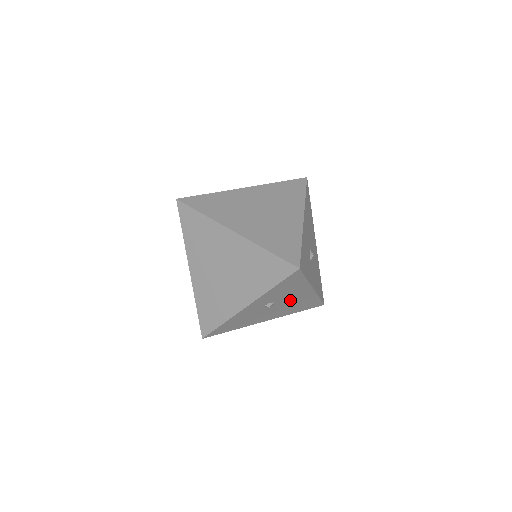
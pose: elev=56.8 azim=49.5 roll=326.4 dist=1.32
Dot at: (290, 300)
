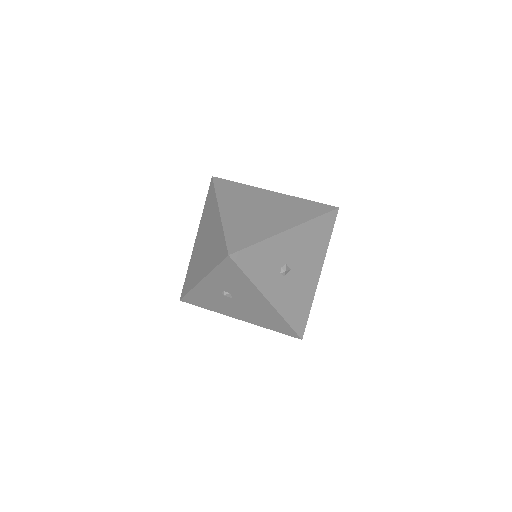
Dot at: (249, 302)
